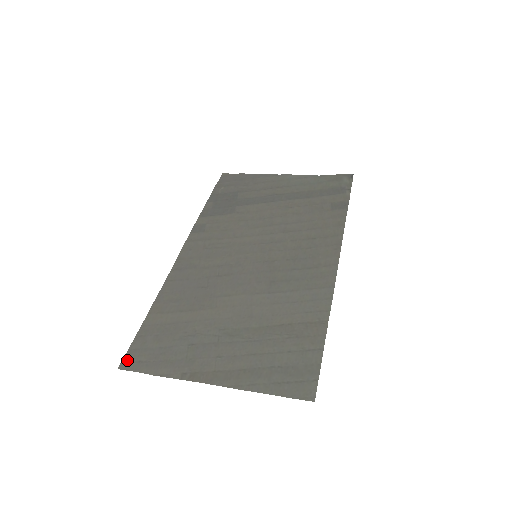
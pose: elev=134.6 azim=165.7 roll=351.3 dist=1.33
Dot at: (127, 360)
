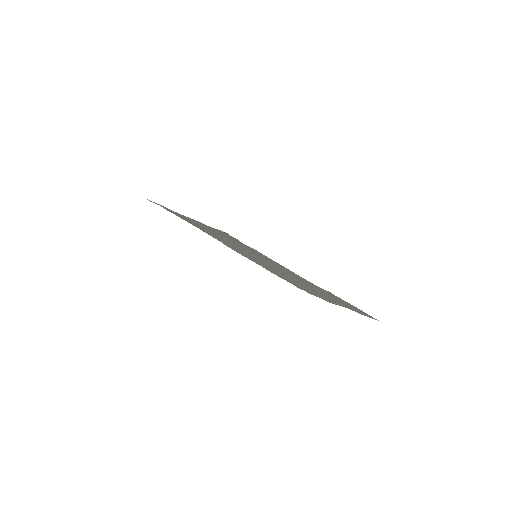
Dot at: (306, 291)
